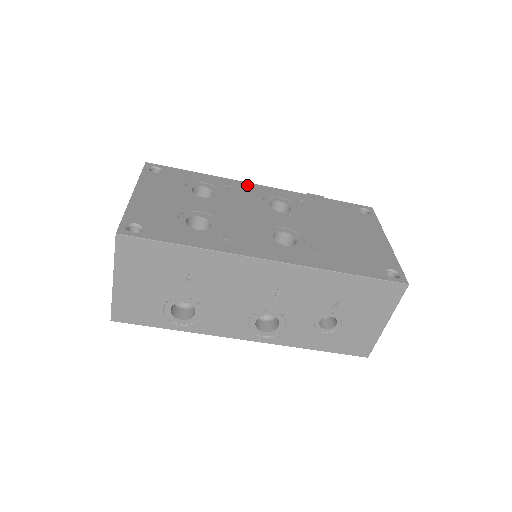
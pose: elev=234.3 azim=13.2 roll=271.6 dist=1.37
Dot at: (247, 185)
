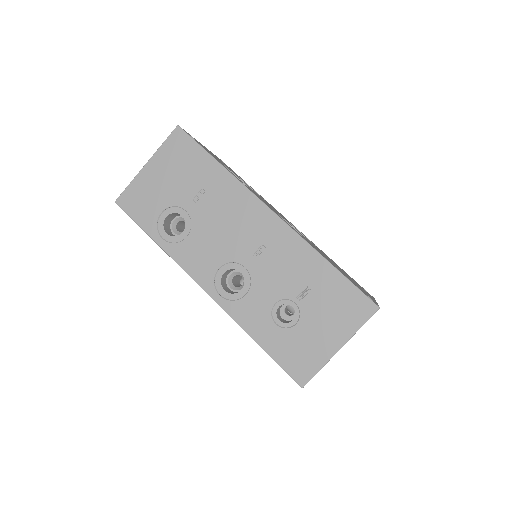
Dot at: (282, 215)
